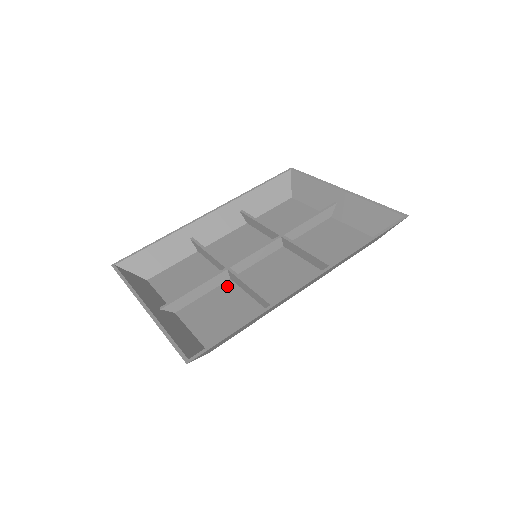
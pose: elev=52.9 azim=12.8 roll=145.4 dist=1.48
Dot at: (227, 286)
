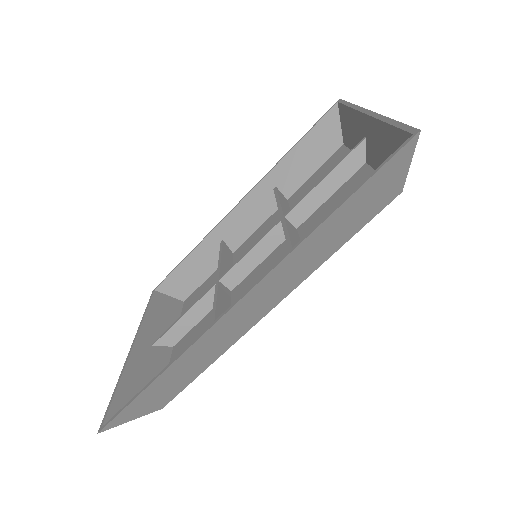
Dot at: occluded
